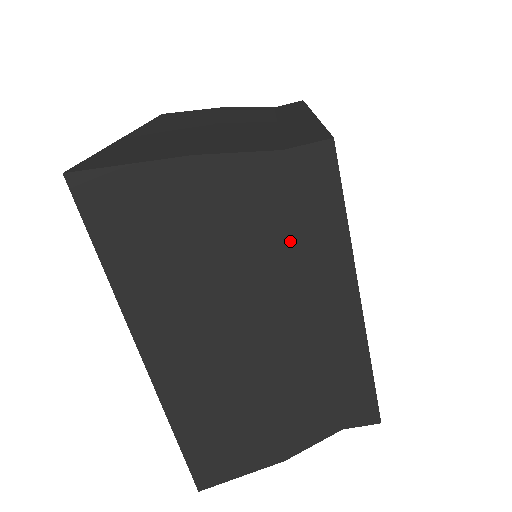
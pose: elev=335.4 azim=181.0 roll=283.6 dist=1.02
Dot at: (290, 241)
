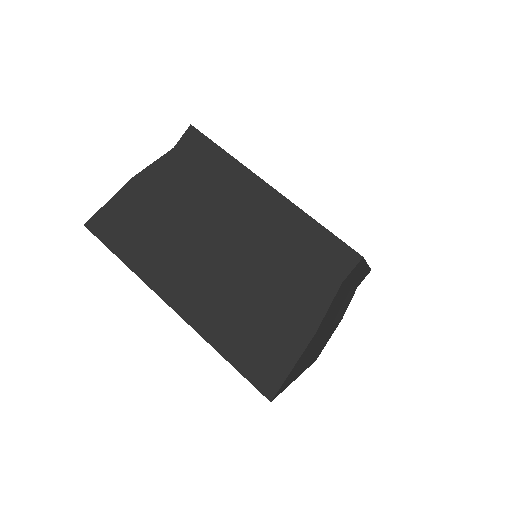
Dot at: (207, 184)
